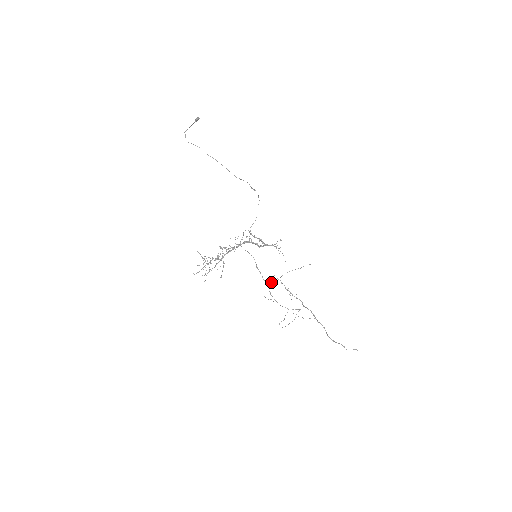
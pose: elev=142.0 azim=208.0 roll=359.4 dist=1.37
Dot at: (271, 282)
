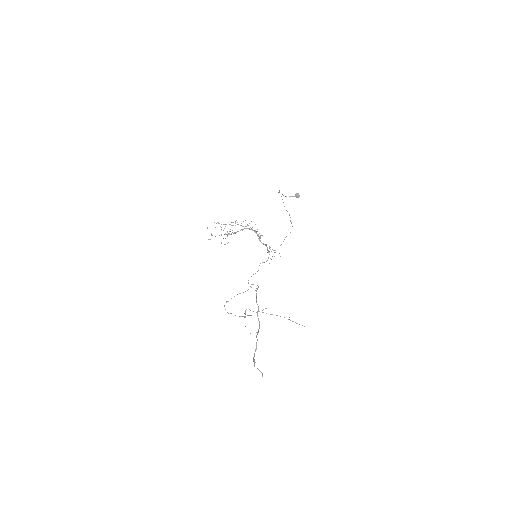
Dot at: (251, 284)
